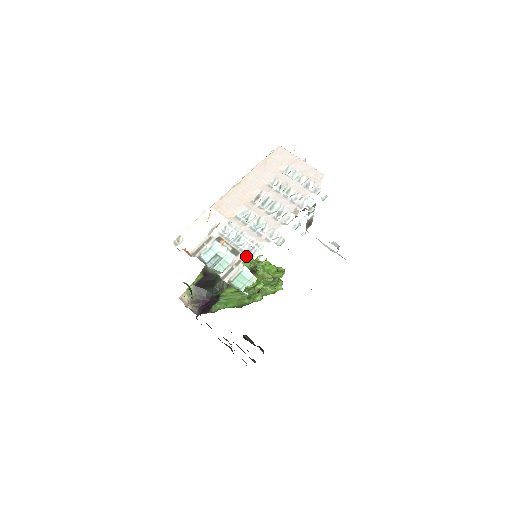
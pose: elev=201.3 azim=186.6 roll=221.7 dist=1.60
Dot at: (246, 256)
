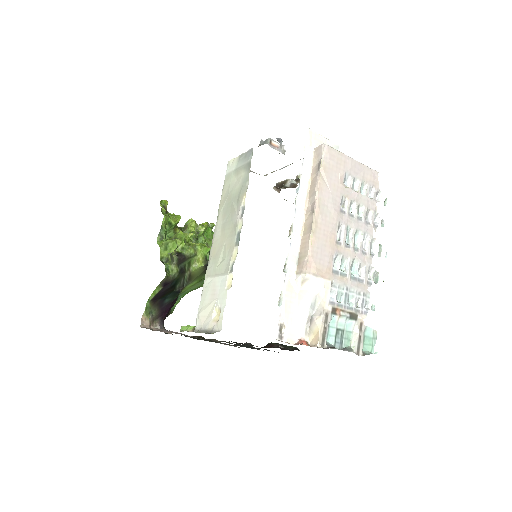
Dot at: (362, 314)
